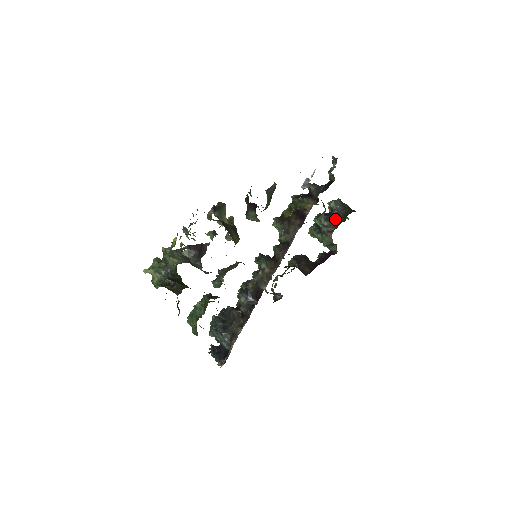
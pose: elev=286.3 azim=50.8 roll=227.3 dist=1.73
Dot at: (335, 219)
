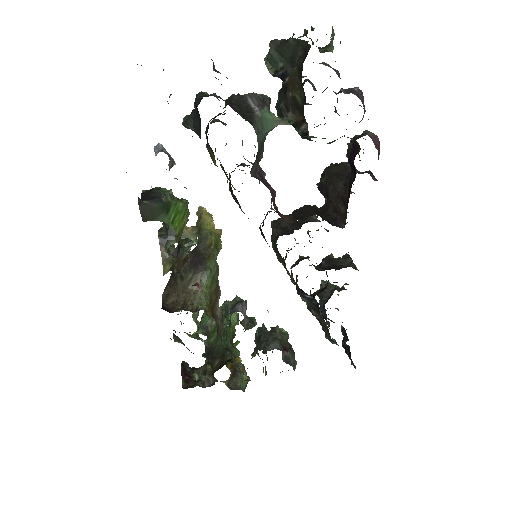
Dot at: (296, 99)
